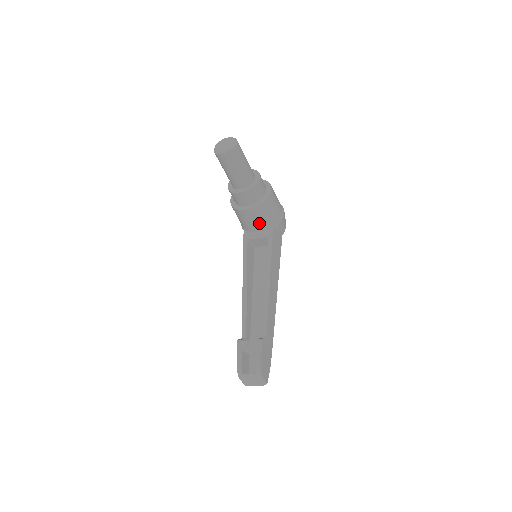
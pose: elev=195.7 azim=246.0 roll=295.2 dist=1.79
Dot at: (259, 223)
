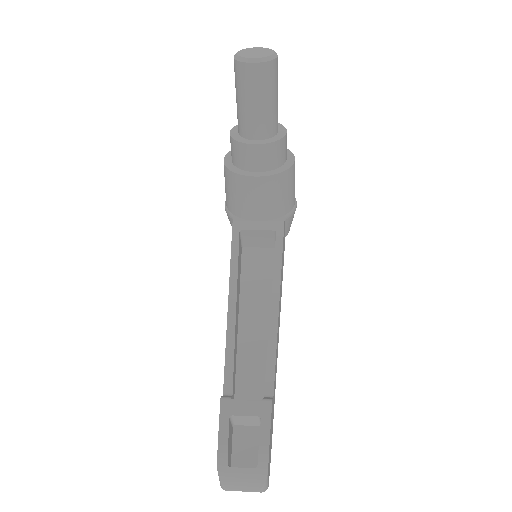
Dot at: (267, 205)
